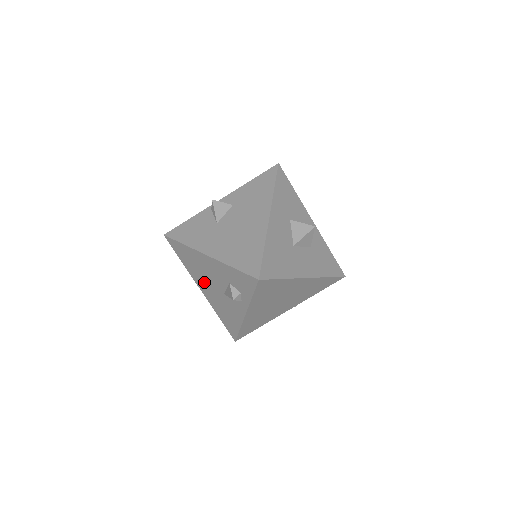
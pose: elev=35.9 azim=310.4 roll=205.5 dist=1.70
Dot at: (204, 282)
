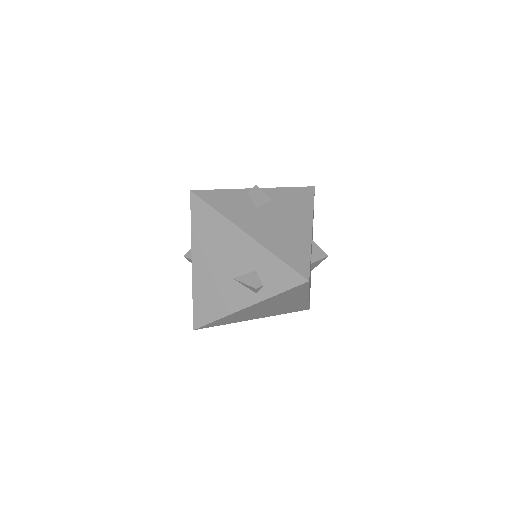
Dot at: (209, 257)
